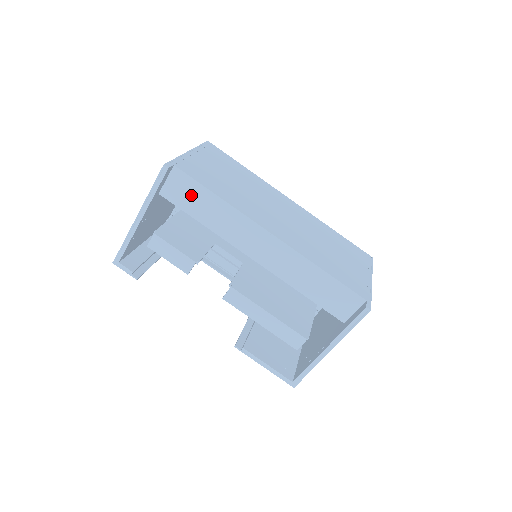
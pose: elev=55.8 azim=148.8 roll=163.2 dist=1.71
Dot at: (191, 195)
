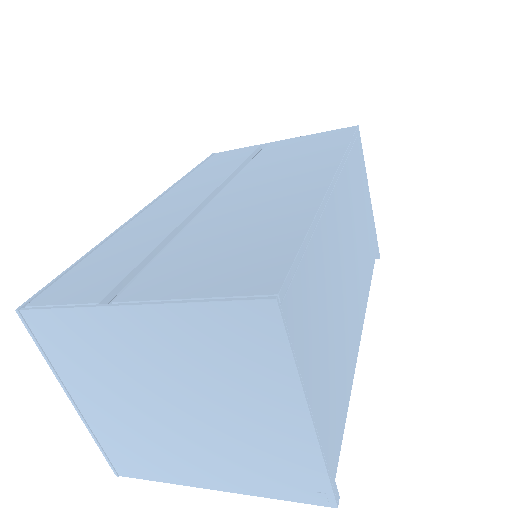
Dot at: occluded
